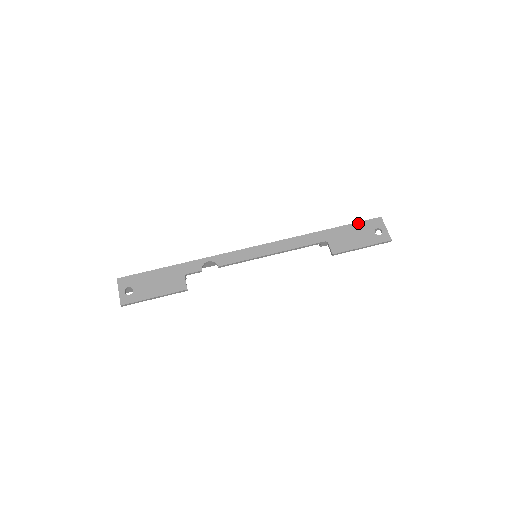
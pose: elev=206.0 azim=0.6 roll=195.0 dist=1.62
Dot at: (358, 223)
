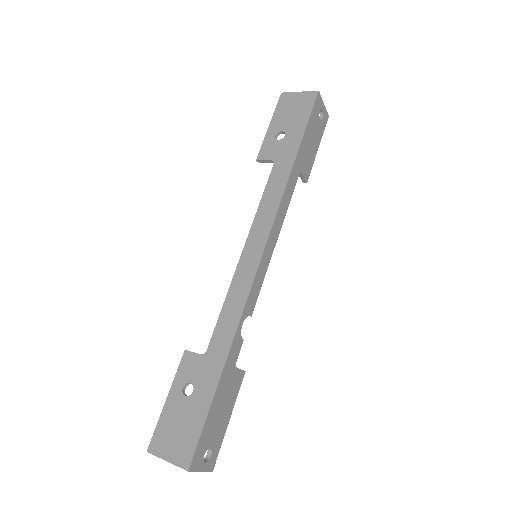
Dot at: (310, 120)
